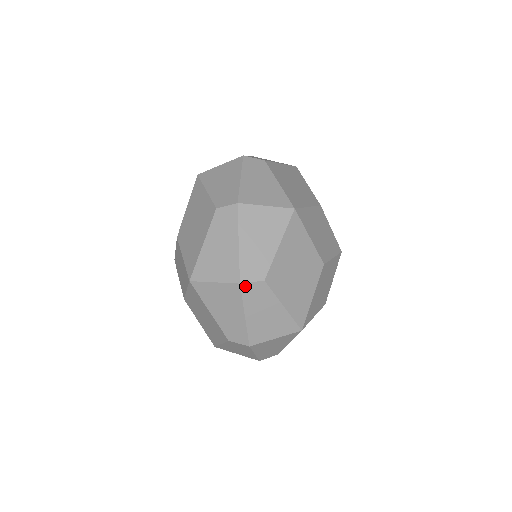
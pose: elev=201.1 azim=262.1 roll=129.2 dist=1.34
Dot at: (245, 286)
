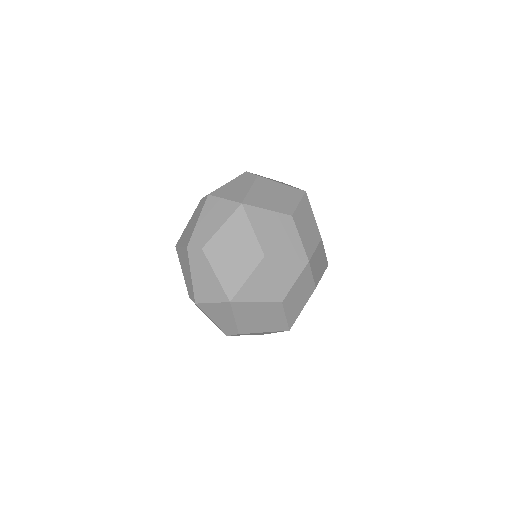
Dot at: (231, 335)
